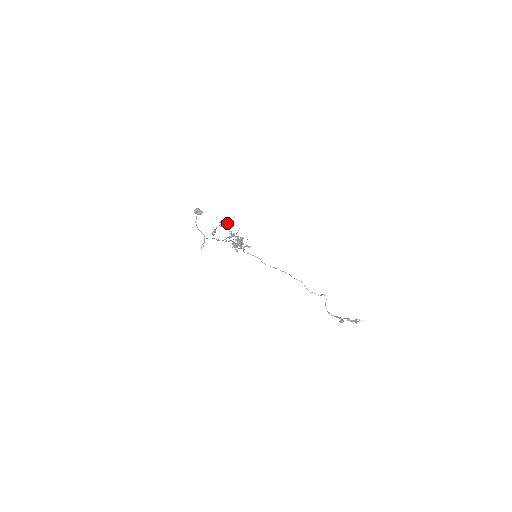
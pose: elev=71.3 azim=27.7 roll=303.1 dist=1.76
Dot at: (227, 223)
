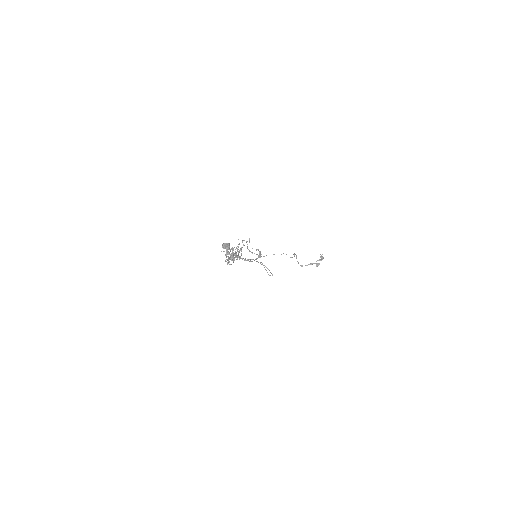
Dot at: (243, 240)
